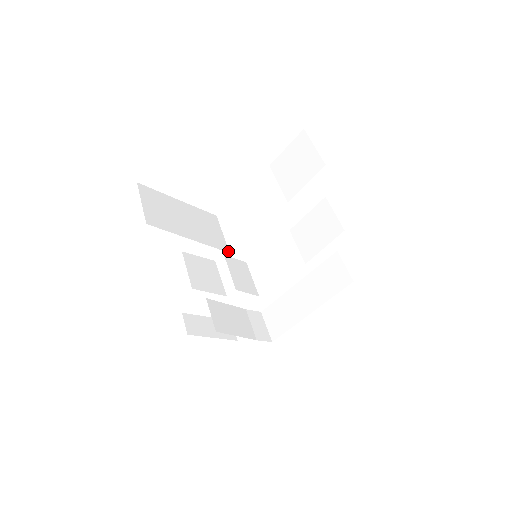
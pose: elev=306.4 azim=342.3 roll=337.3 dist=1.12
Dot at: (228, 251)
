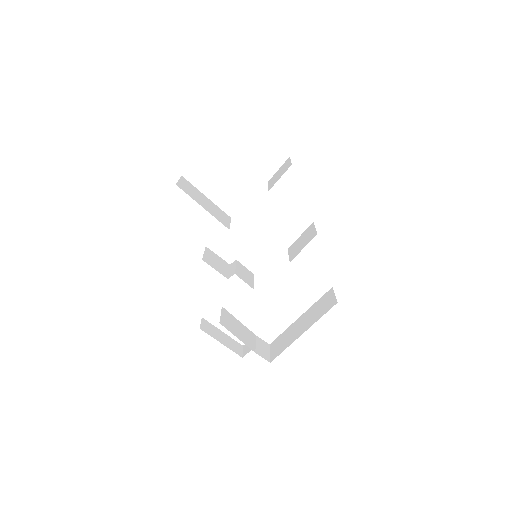
Dot at: occluded
